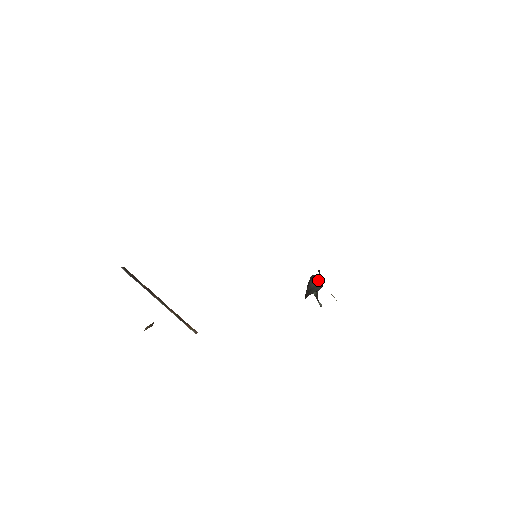
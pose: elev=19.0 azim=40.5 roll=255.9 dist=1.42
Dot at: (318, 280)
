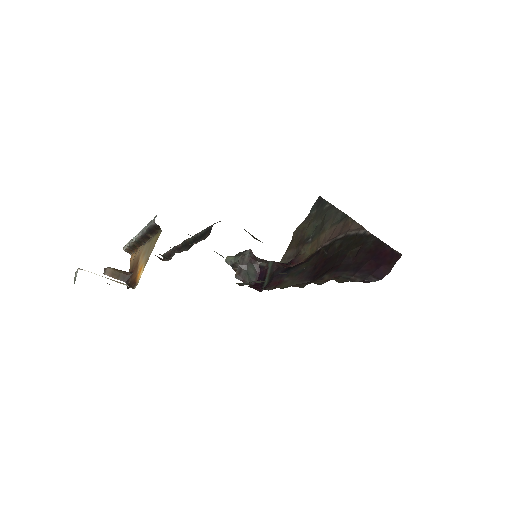
Dot at: (256, 268)
